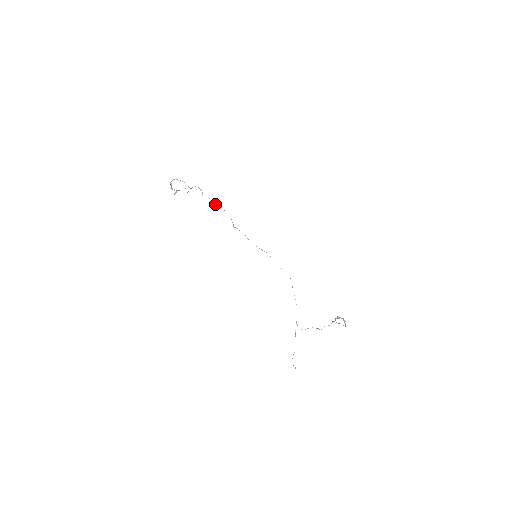
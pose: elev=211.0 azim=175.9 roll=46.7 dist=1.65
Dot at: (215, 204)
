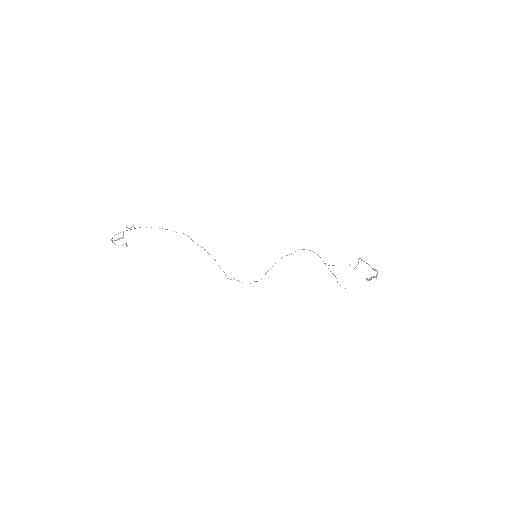
Dot at: occluded
